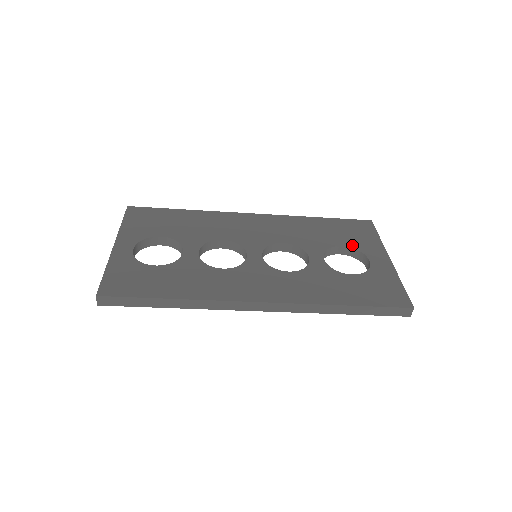
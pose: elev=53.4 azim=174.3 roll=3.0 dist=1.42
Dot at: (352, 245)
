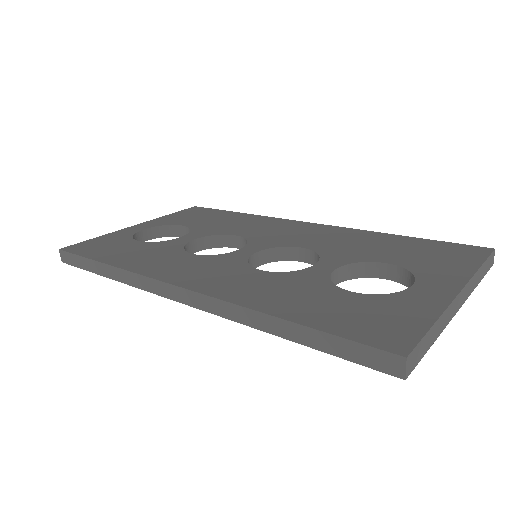
Dot at: (408, 265)
